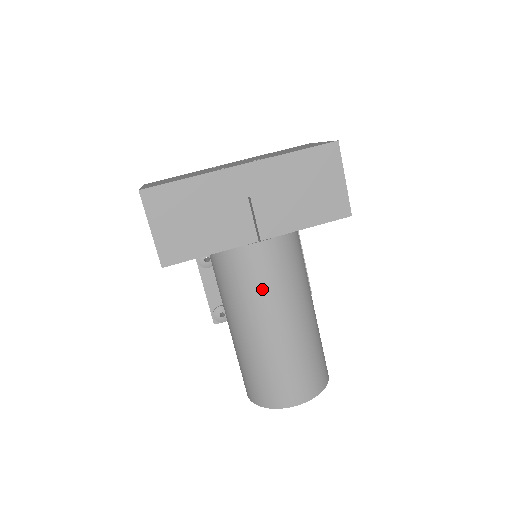
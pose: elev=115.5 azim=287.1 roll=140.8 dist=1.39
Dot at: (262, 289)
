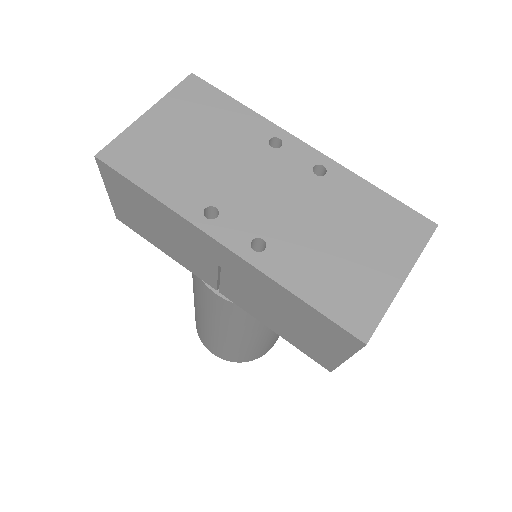
Dot at: (207, 307)
